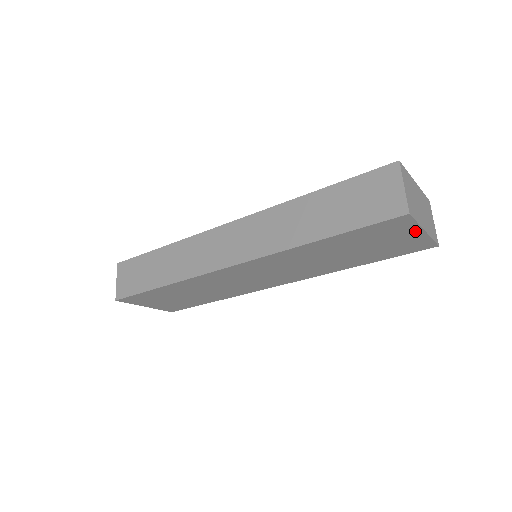
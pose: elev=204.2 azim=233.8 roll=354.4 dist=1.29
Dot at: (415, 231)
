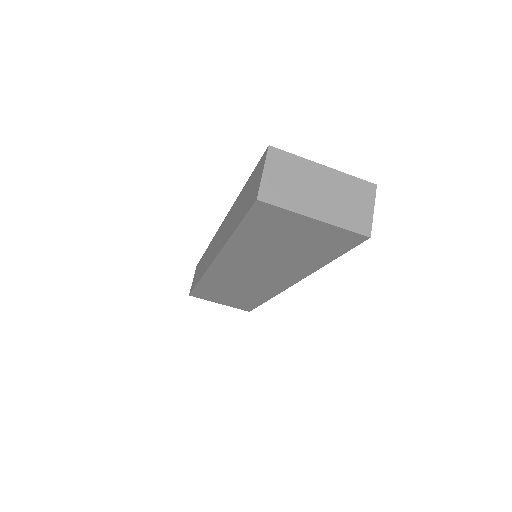
Dot at: (303, 219)
